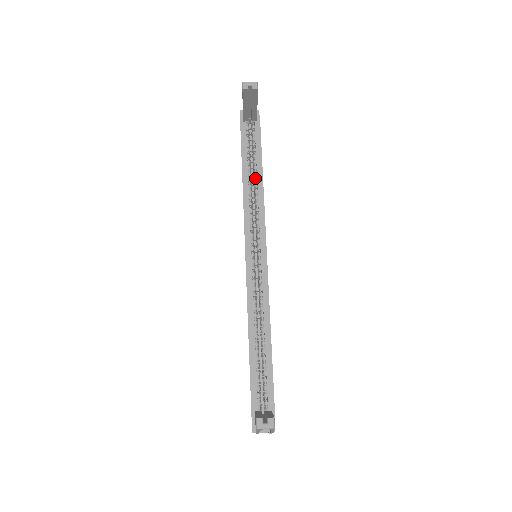
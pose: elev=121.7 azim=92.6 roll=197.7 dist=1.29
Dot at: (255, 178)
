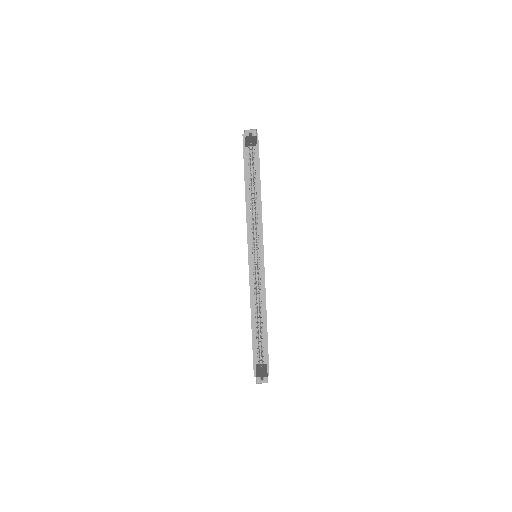
Dot at: (255, 195)
